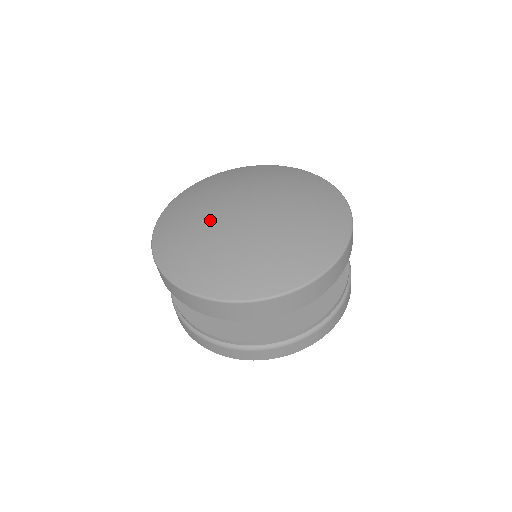
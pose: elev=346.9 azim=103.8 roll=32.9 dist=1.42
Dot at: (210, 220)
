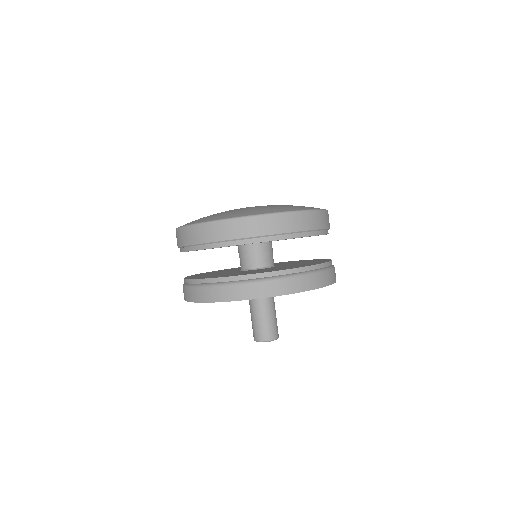
Dot at: occluded
